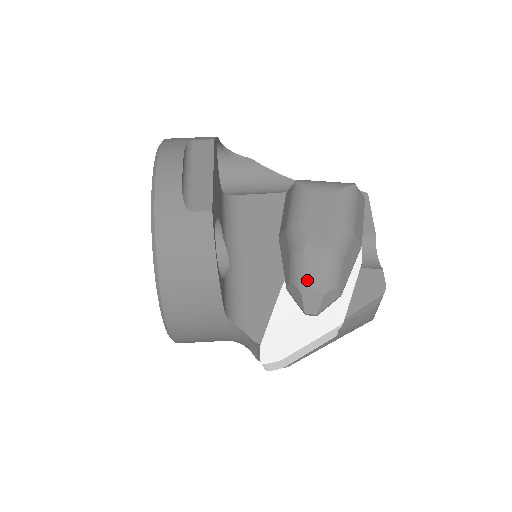
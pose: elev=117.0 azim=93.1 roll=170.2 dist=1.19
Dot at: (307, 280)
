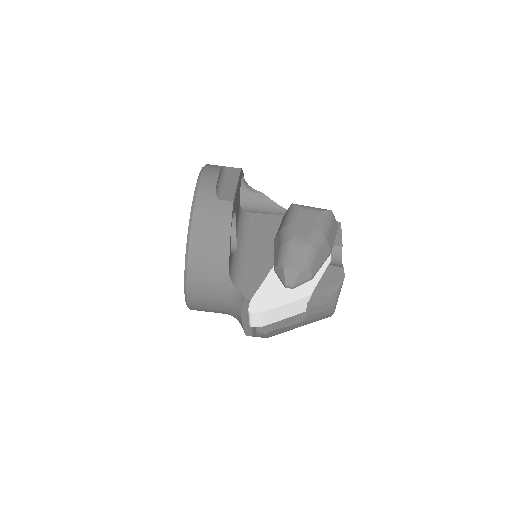
Dot at: (290, 261)
